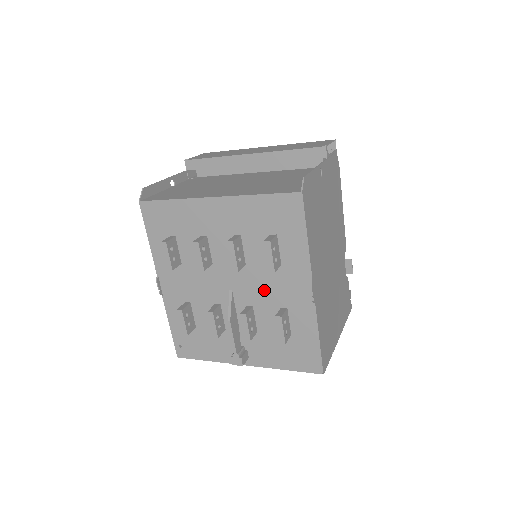
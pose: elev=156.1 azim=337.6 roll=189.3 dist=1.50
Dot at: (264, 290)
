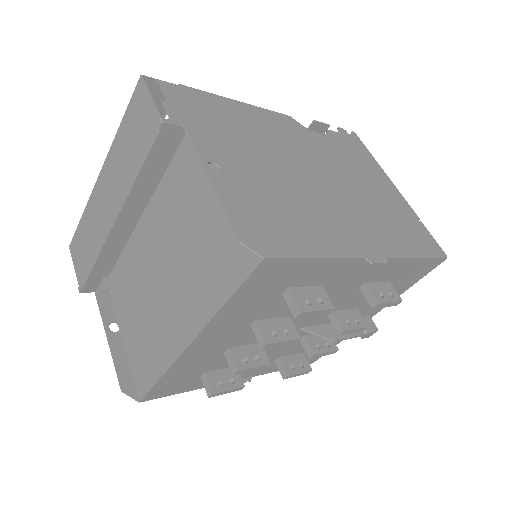
Dot at: occluded
